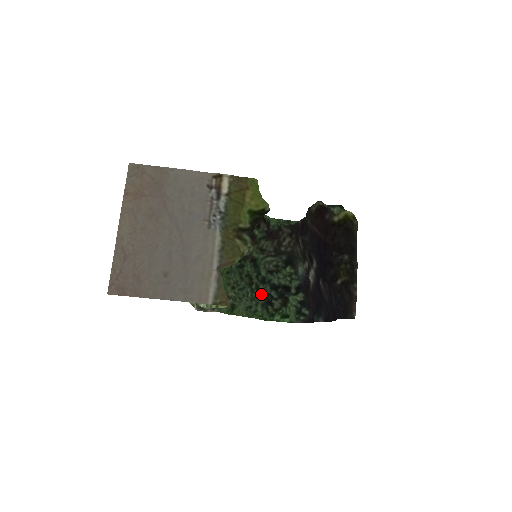
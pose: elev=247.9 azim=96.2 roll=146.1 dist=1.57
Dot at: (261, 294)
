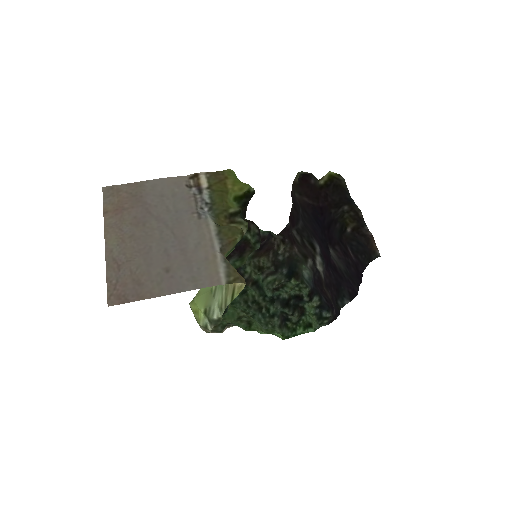
Dot at: (274, 316)
